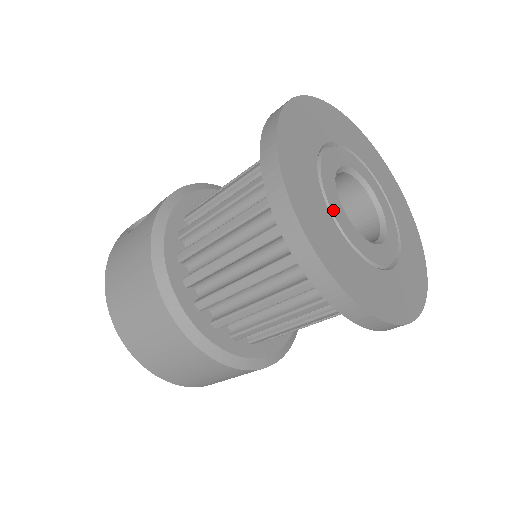
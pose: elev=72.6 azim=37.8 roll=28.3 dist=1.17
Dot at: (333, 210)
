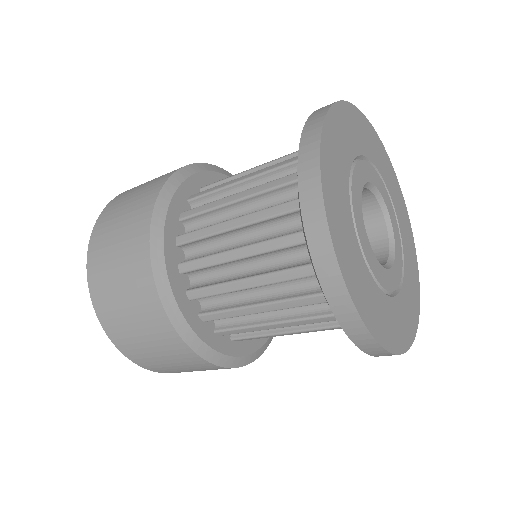
Dot at: (359, 165)
